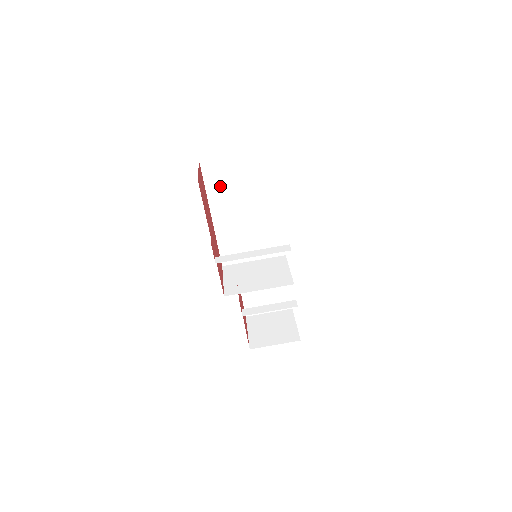
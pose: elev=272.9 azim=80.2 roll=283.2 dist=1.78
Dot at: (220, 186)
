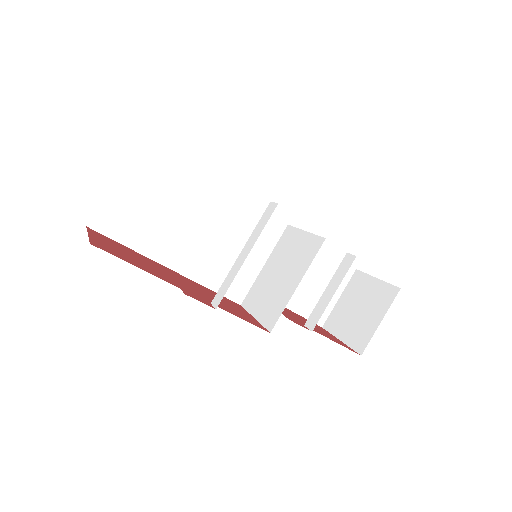
Dot at: (141, 229)
